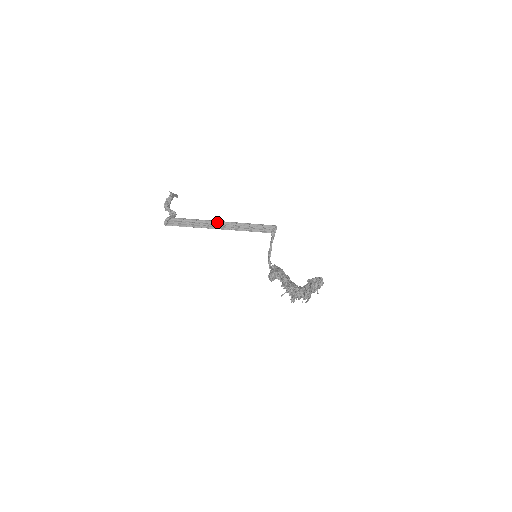
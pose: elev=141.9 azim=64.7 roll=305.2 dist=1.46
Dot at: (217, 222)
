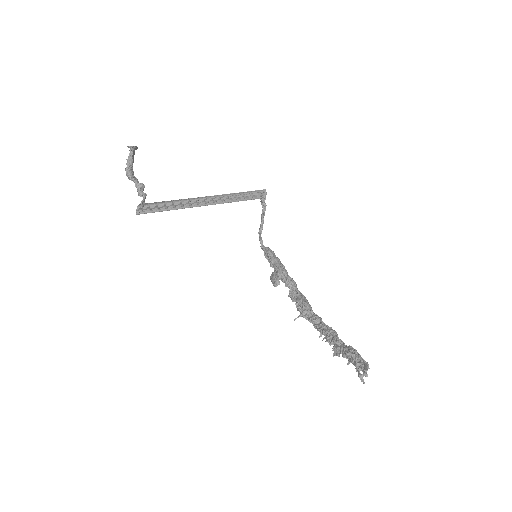
Dot at: (199, 198)
